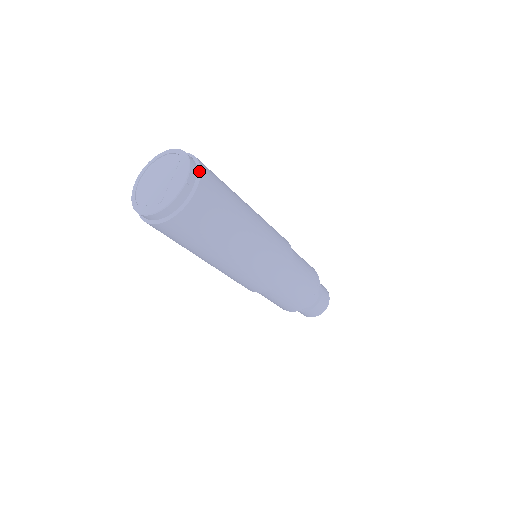
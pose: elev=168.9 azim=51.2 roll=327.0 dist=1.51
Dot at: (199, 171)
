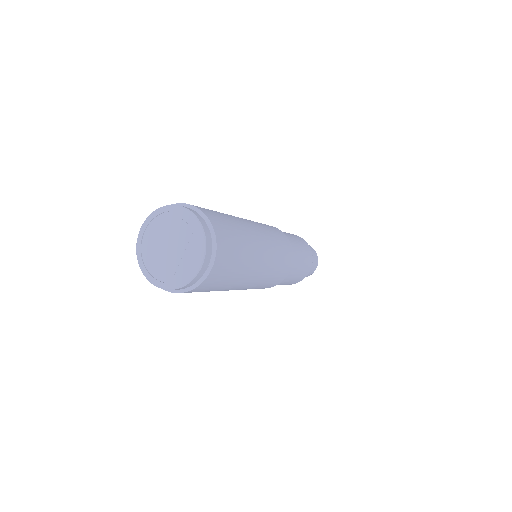
Dot at: (215, 246)
